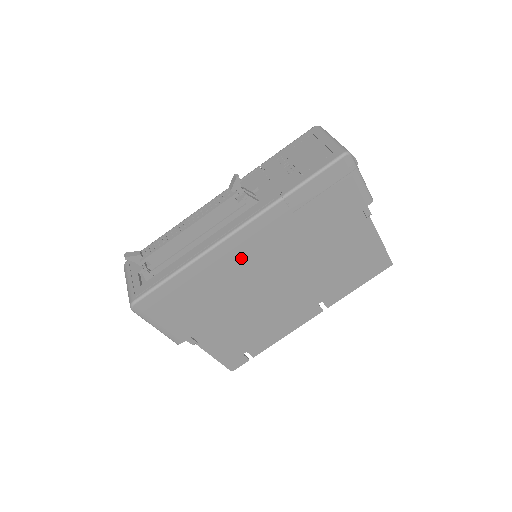
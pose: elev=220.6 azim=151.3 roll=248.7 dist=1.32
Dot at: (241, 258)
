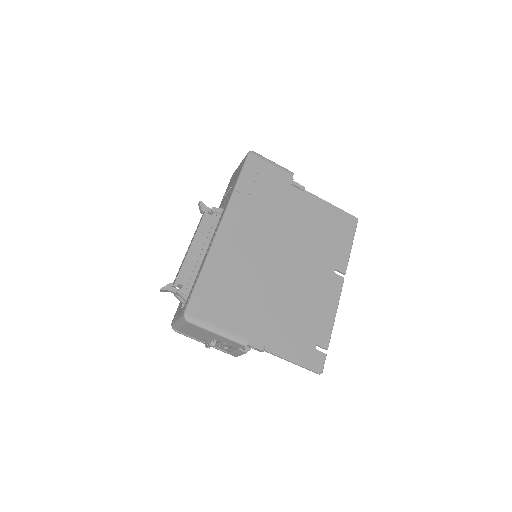
Dot at: (239, 244)
